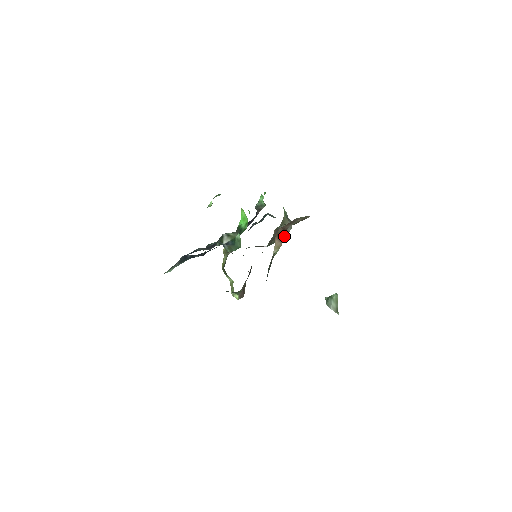
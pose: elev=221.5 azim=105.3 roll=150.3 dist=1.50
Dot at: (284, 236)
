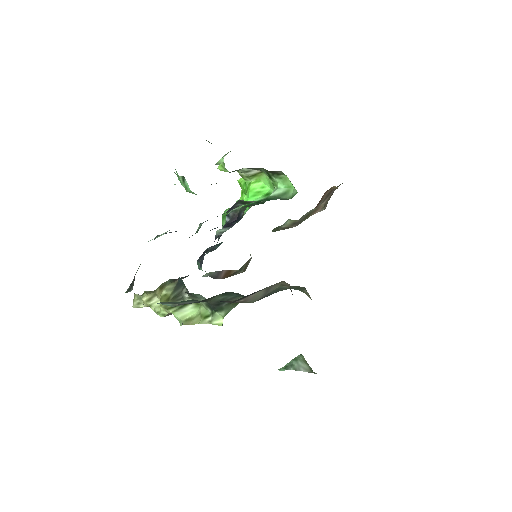
Dot at: occluded
